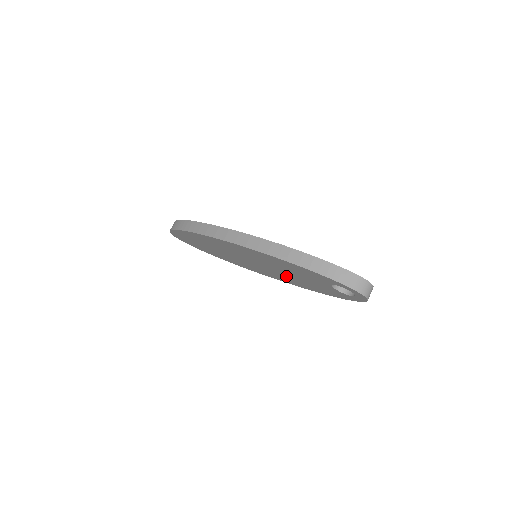
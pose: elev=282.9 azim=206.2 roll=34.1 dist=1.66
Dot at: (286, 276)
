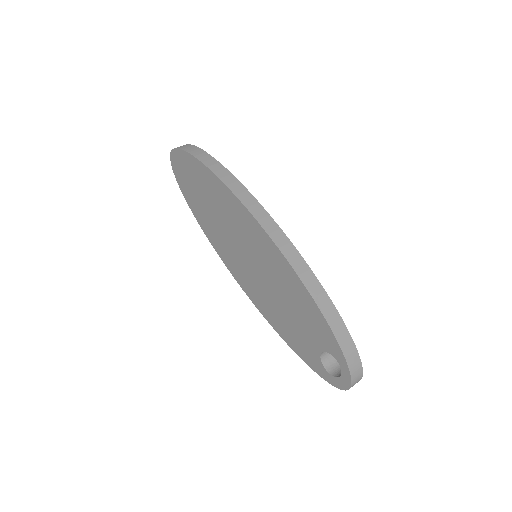
Dot at: (269, 299)
